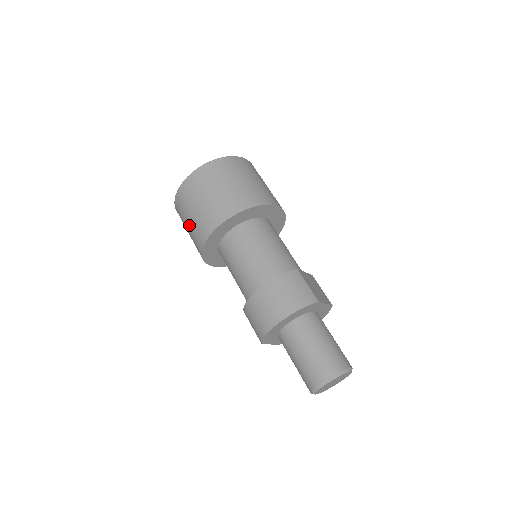
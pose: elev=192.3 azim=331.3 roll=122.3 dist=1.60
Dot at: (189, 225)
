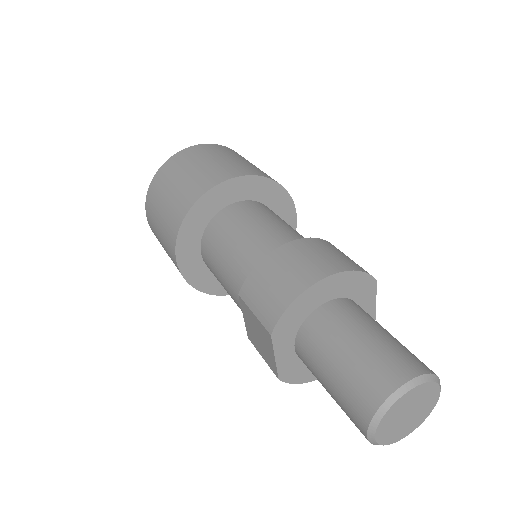
Dot at: (172, 192)
